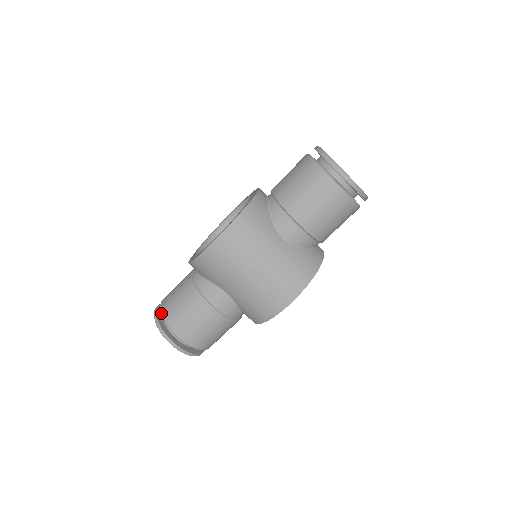
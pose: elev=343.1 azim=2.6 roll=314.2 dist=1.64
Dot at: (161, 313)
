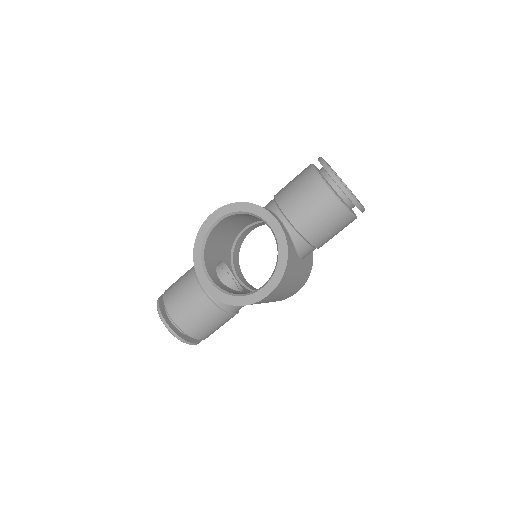
Dot at: (183, 332)
